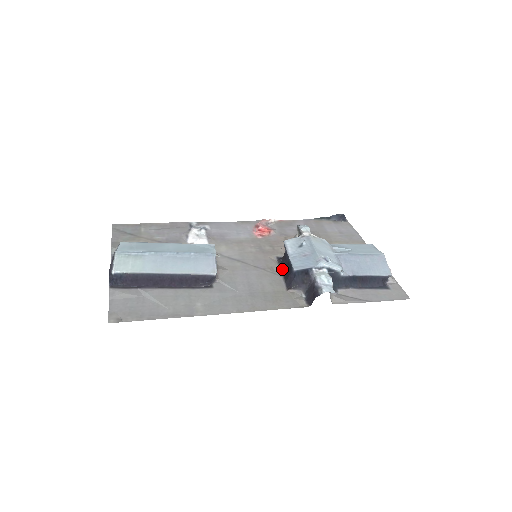
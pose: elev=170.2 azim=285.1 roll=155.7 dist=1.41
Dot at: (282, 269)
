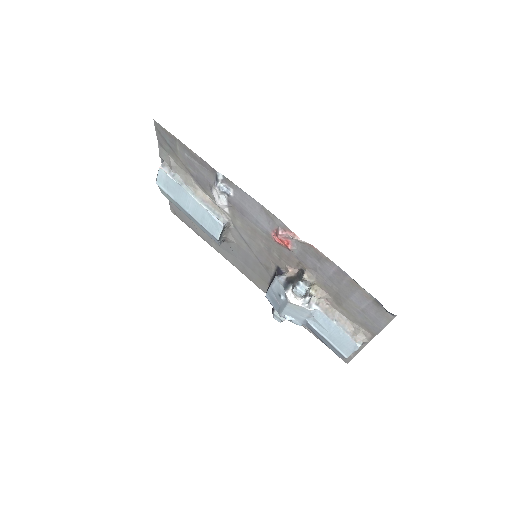
Dot at: (273, 276)
